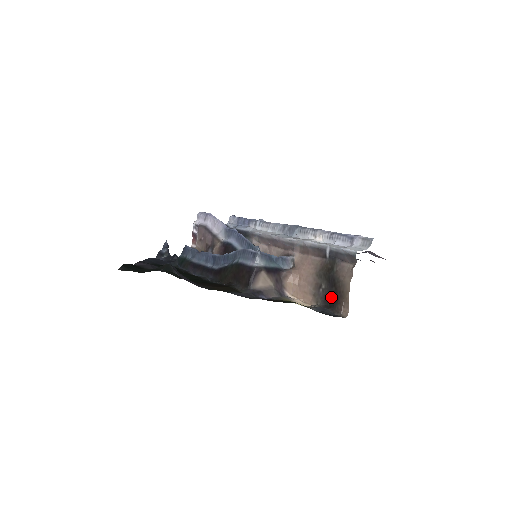
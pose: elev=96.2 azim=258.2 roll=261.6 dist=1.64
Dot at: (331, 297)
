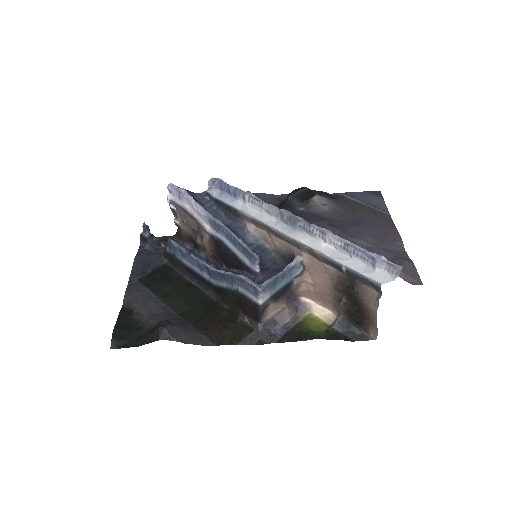
Dot at: (355, 313)
